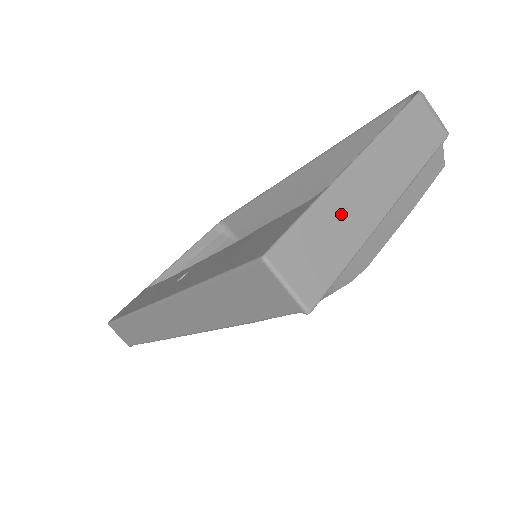
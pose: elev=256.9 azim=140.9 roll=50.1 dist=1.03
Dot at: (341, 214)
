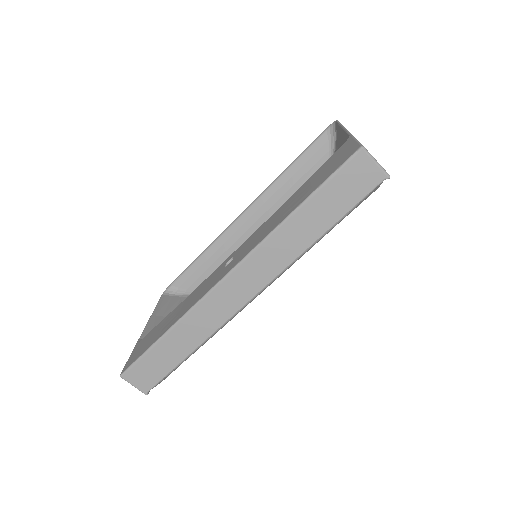
Dot at: occluded
